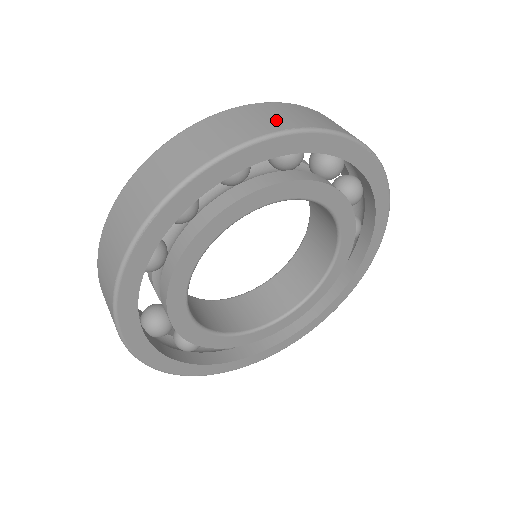
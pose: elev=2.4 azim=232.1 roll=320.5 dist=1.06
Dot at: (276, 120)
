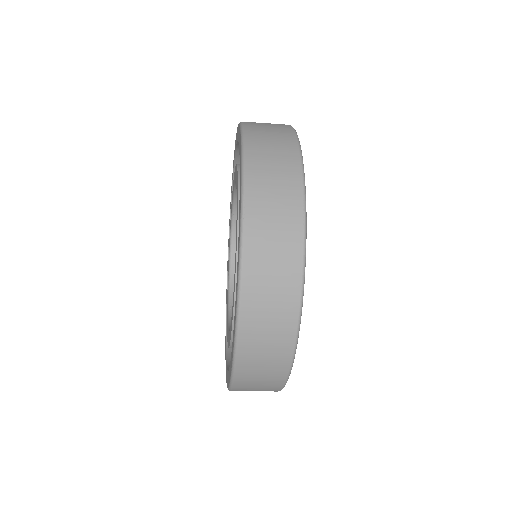
Dot at: (284, 222)
